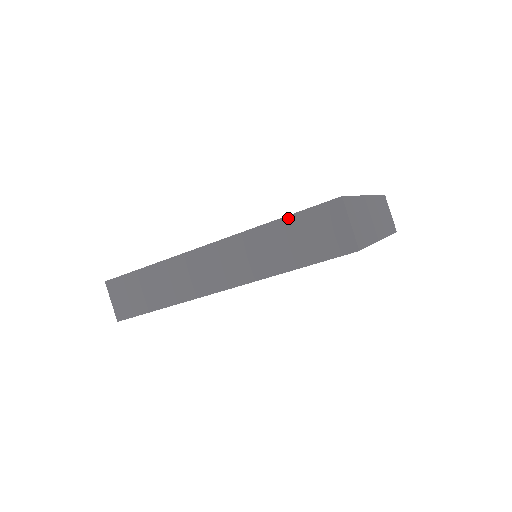
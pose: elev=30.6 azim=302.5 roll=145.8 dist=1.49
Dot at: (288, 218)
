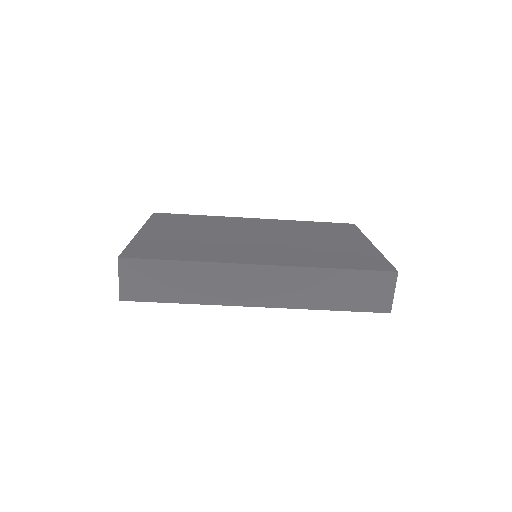
Dot at: (349, 271)
